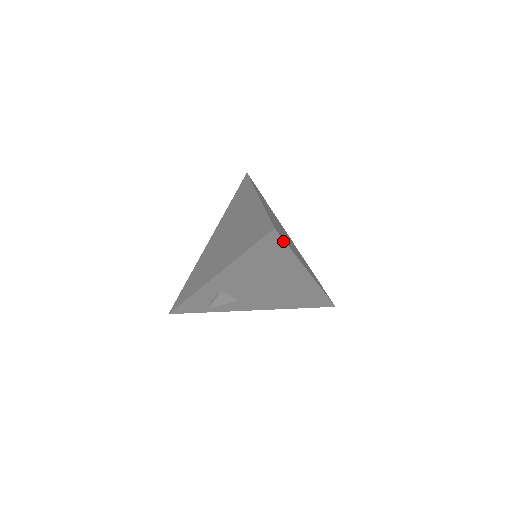
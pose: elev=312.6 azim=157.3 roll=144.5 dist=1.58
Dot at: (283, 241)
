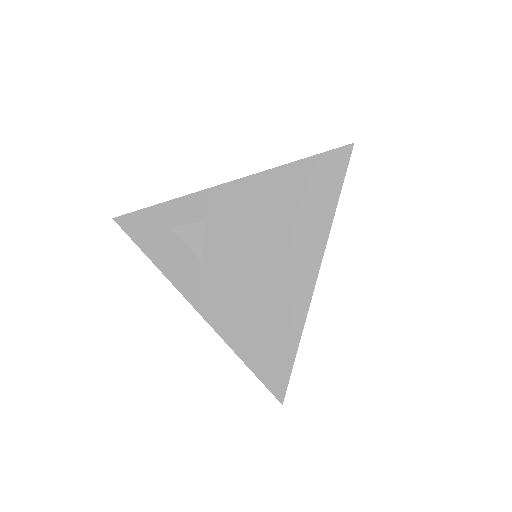
Dot at: (344, 175)
